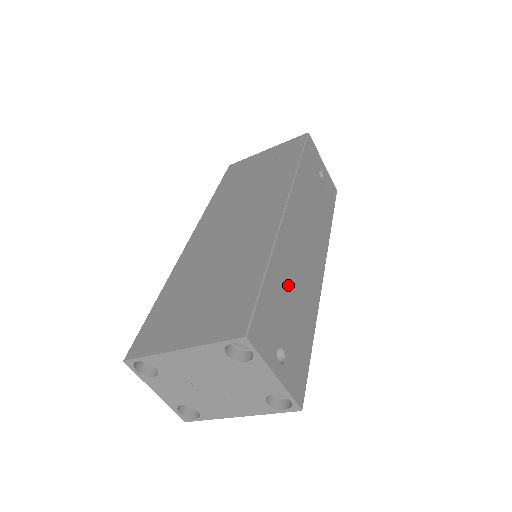
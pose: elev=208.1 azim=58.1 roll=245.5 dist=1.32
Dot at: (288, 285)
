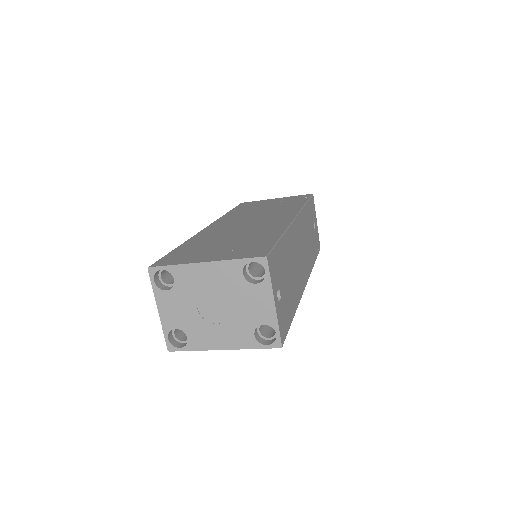
Dot at: (289, 262)
